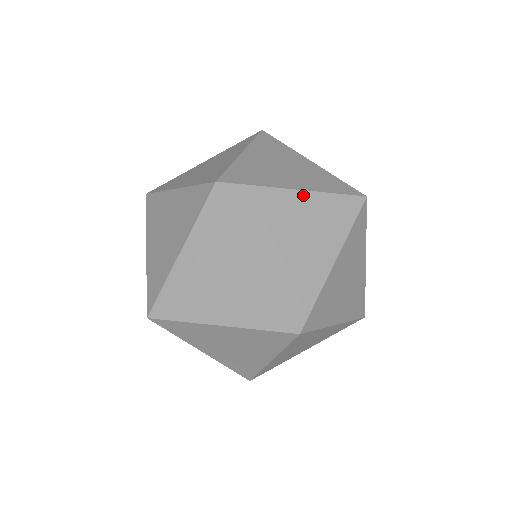
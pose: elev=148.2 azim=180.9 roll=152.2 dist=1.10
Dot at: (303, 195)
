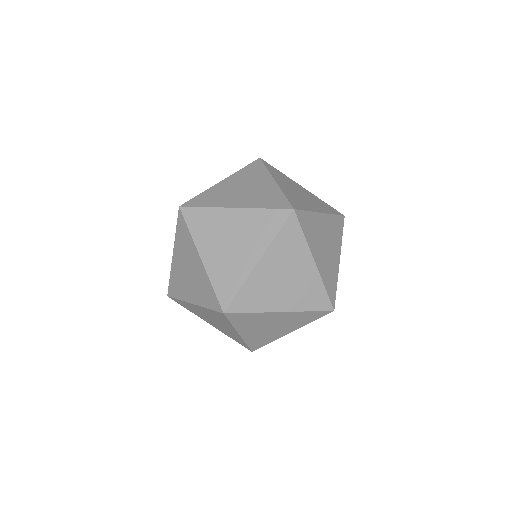
Dot at: (265, 259)
